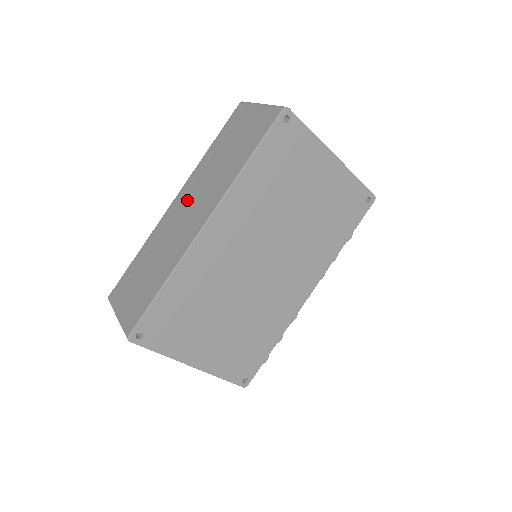
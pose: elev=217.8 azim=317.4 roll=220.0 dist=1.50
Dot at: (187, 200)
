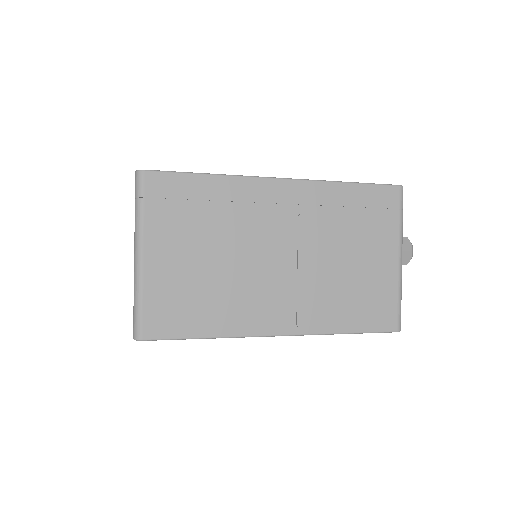
Dot at: occluded
